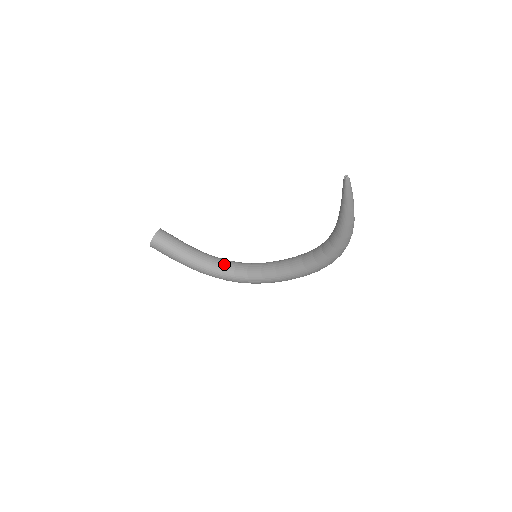
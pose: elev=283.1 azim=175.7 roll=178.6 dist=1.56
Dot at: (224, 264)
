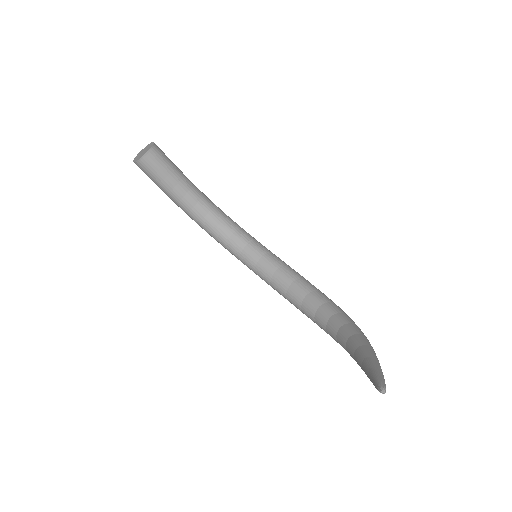
Dot at: (219, 226)
